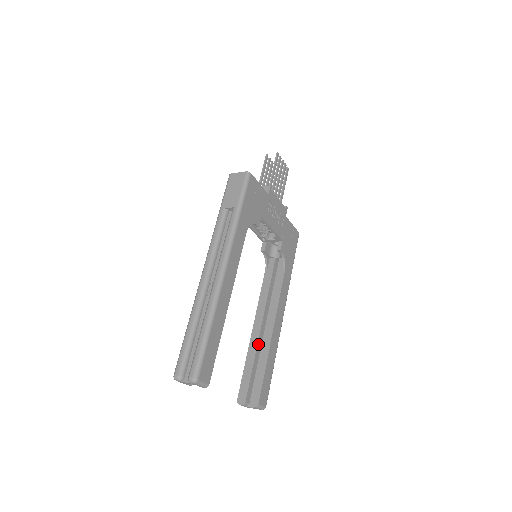
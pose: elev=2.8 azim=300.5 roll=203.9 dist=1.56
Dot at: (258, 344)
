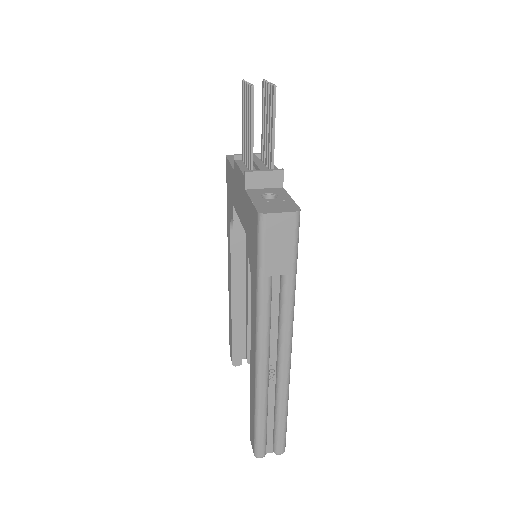
Dot at: occluded
